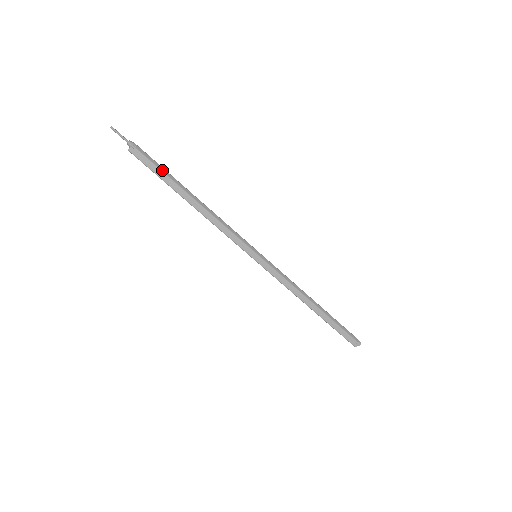
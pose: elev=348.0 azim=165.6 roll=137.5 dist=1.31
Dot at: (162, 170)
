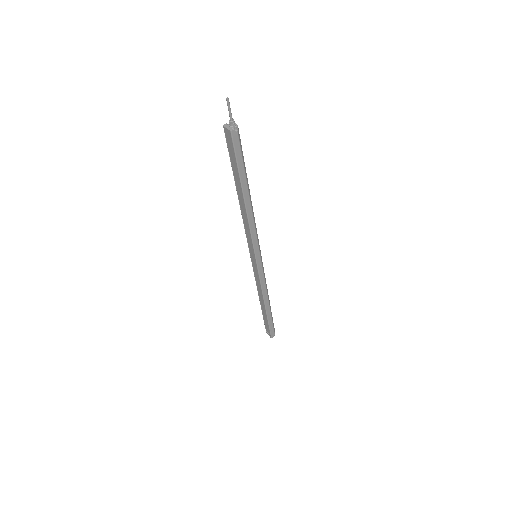
Dot at: (243, 161)
